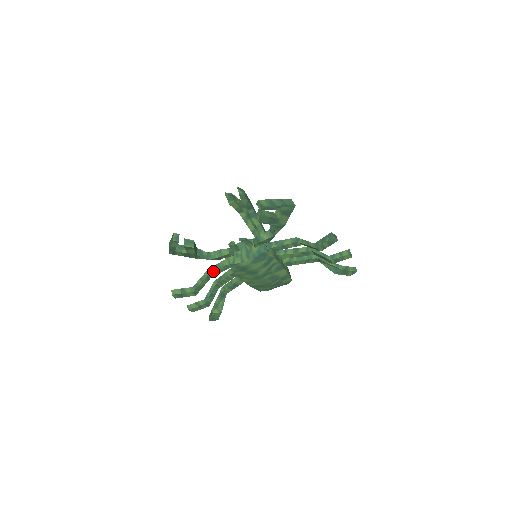
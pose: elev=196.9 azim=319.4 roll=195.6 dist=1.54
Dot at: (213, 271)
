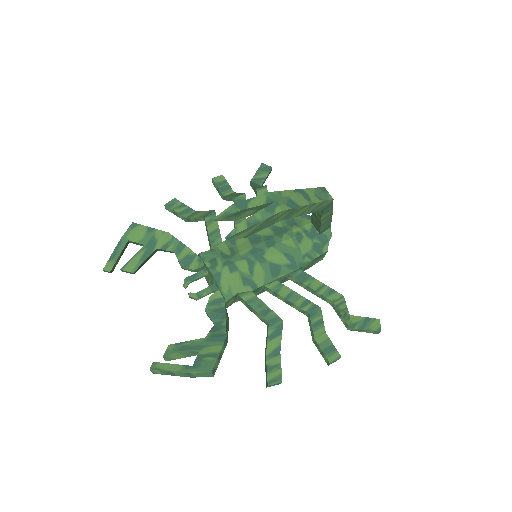
Dot at: occluded
